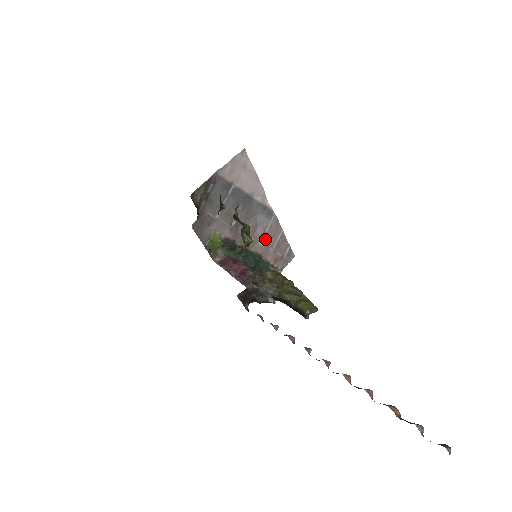
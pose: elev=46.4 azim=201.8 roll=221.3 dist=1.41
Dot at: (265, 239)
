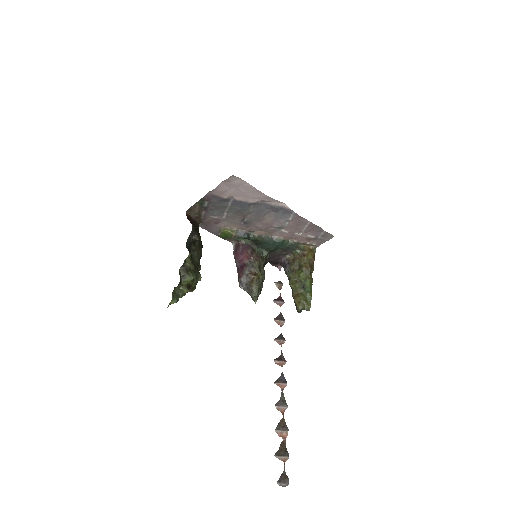
Dot at: (288, 228)
